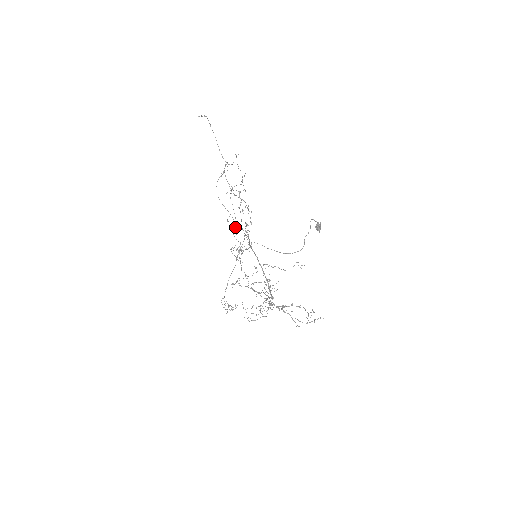
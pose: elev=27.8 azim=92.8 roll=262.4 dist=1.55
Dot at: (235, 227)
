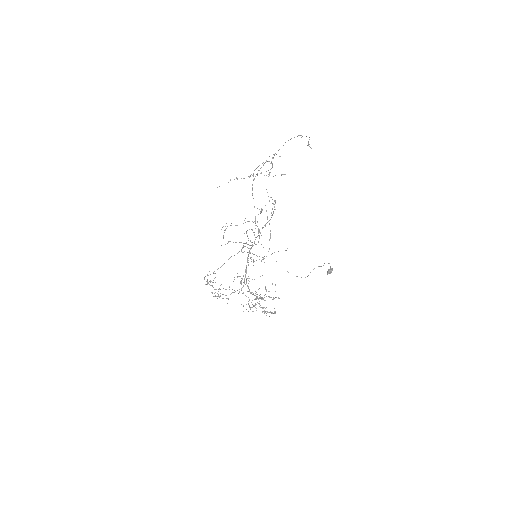
Dot at: (269, 240)
